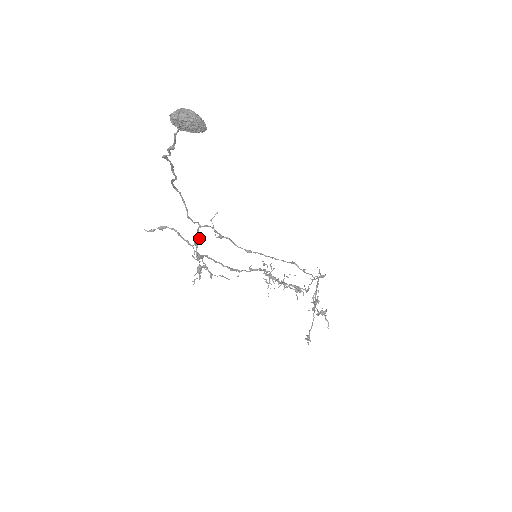
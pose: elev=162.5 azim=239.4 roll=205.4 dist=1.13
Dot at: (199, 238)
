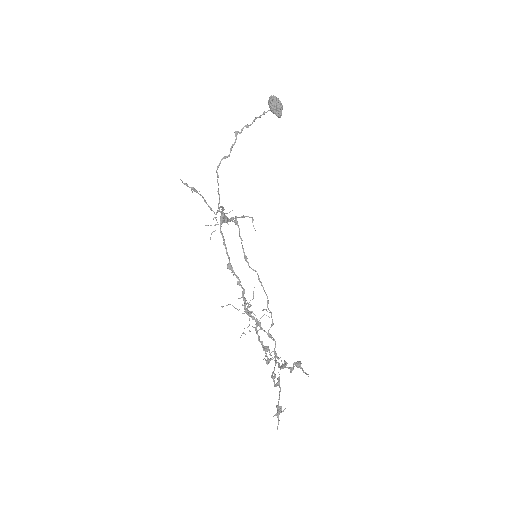
Dot at: occluded
